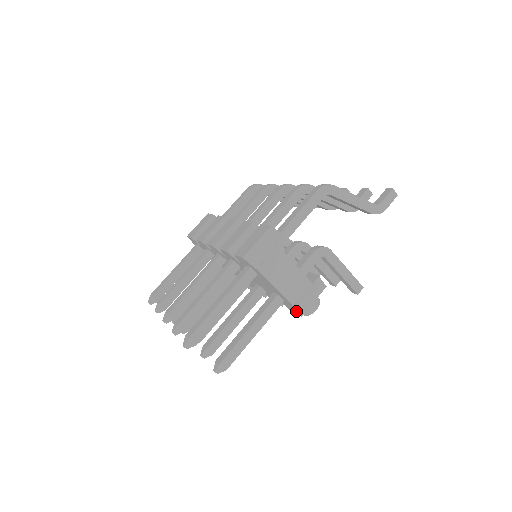
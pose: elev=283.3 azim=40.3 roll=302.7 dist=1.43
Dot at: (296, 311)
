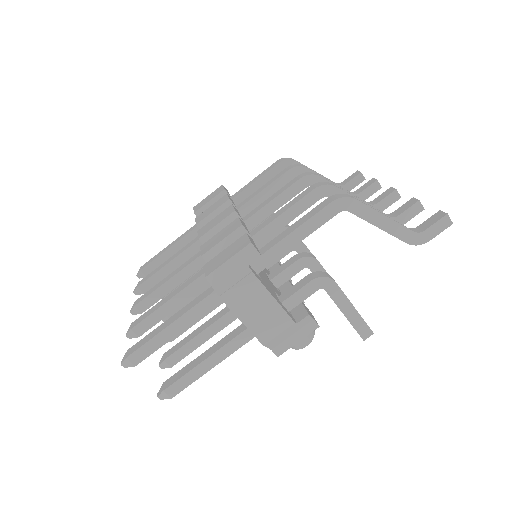
Dot at: (271, 349)
